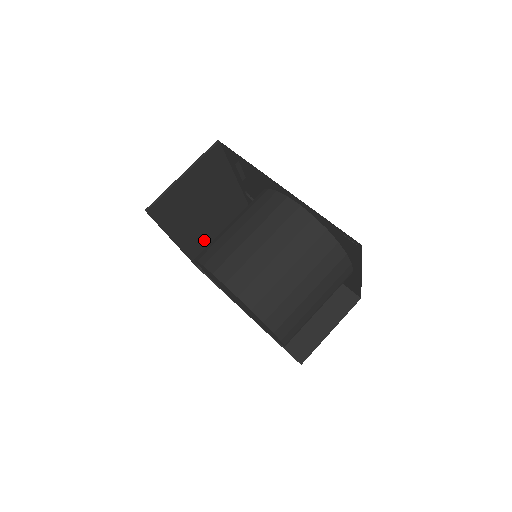
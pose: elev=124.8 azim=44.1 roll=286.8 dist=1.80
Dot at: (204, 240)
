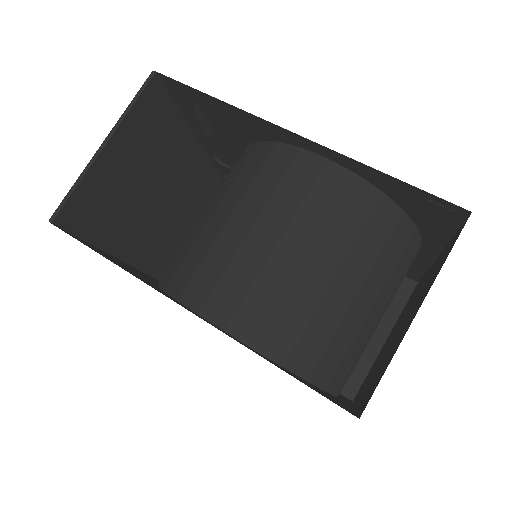
Dot at: (164, 242)
